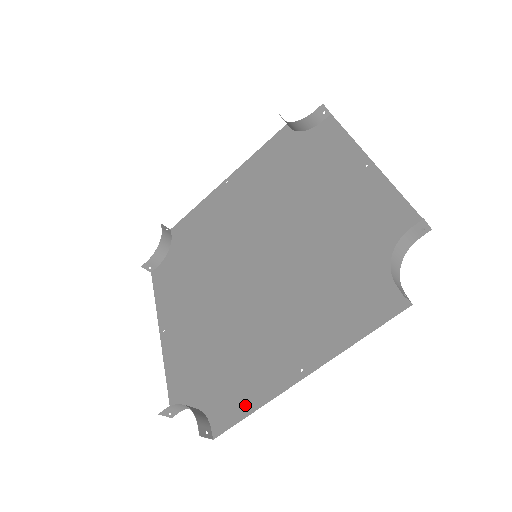
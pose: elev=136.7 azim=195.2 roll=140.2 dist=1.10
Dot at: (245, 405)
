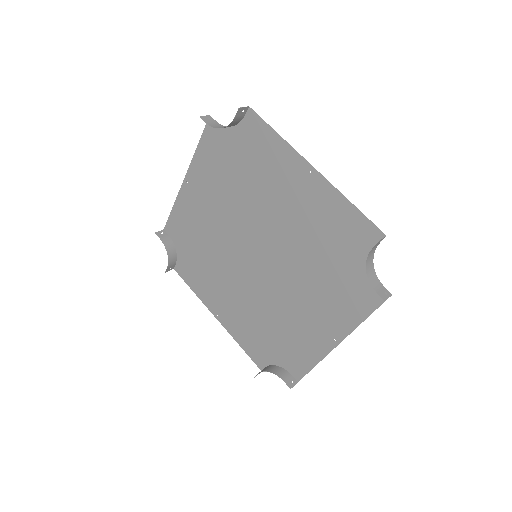
Dot at: (308, 362)
